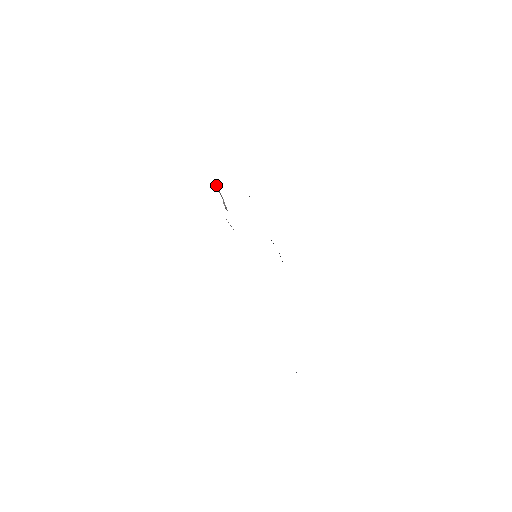
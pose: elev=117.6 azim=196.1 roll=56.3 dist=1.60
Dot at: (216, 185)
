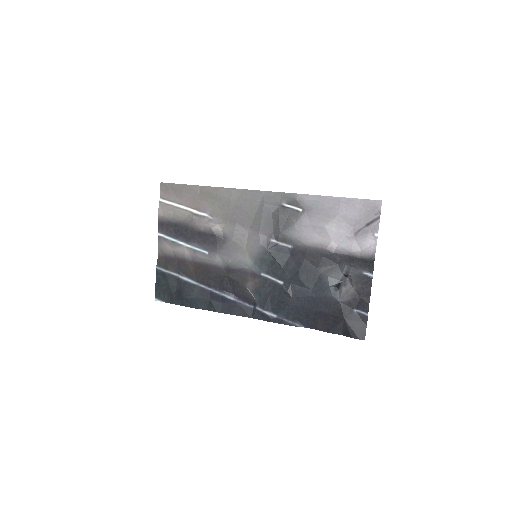
Dot at: (194, 216)
